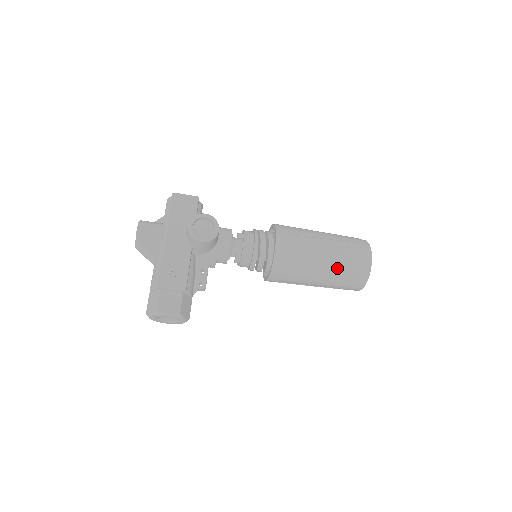
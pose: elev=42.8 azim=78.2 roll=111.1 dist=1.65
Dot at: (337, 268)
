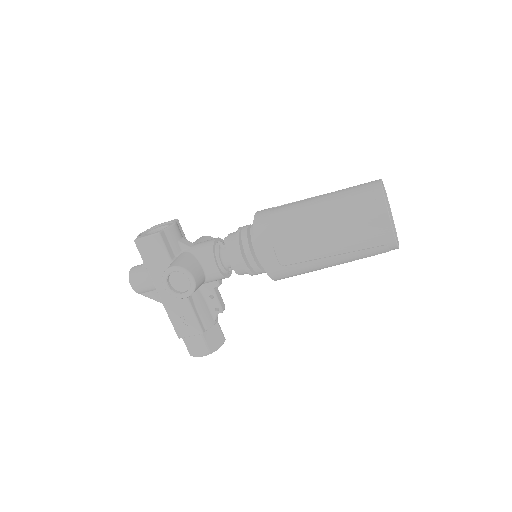
Dot at: (348, 256)
